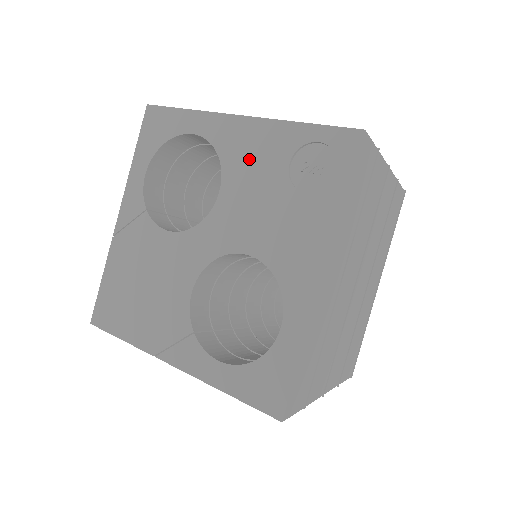
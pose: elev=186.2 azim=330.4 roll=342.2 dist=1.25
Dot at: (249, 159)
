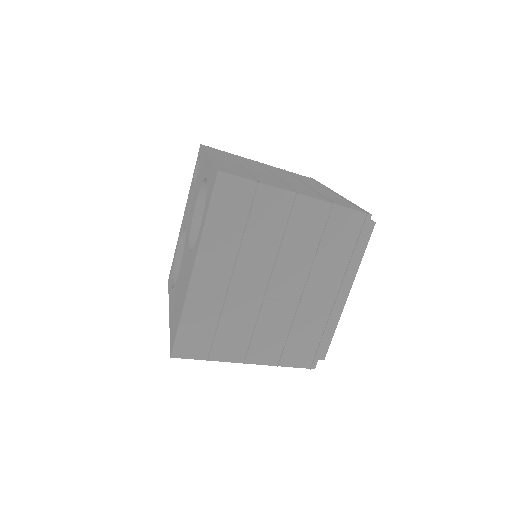
Dot at: occluded
